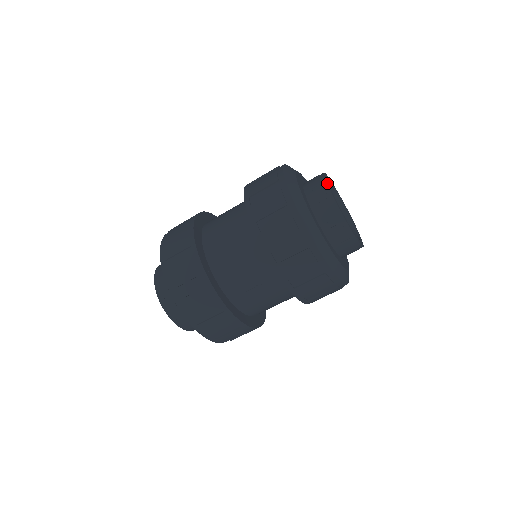
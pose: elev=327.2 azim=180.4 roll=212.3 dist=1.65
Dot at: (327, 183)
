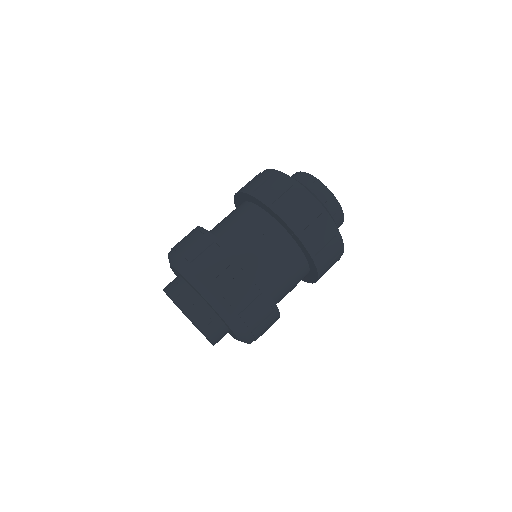
Dot at: (331, 192)
